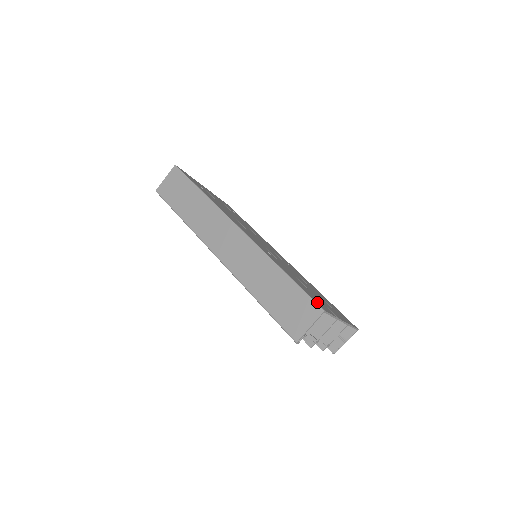
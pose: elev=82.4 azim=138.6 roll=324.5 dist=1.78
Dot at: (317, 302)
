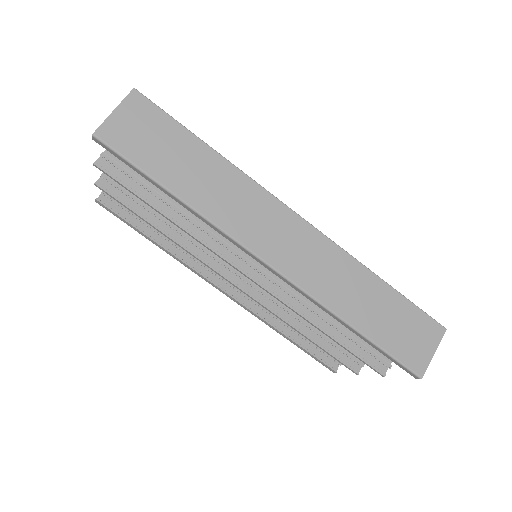
Dot at: occluded
